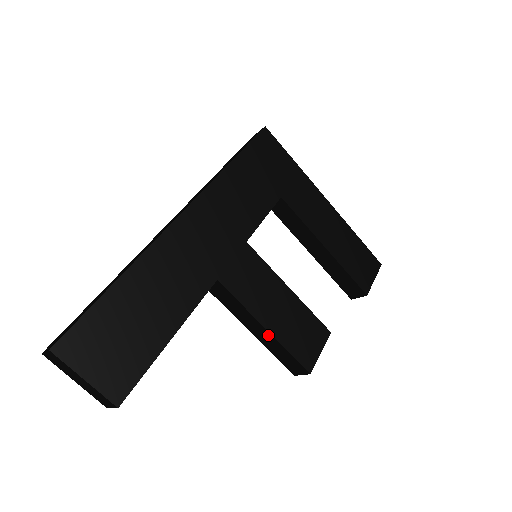
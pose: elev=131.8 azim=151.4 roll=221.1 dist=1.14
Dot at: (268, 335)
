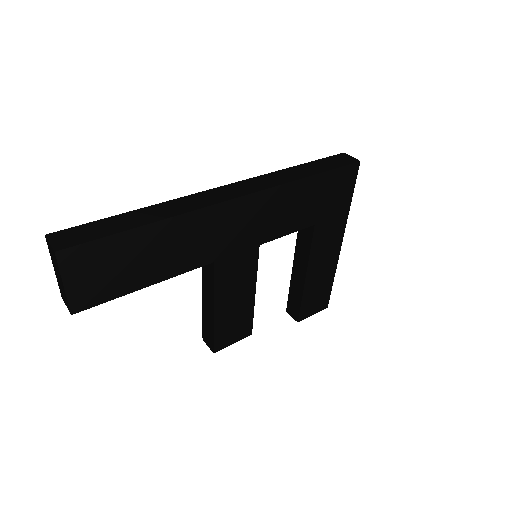
Dot at: (212, 314)
